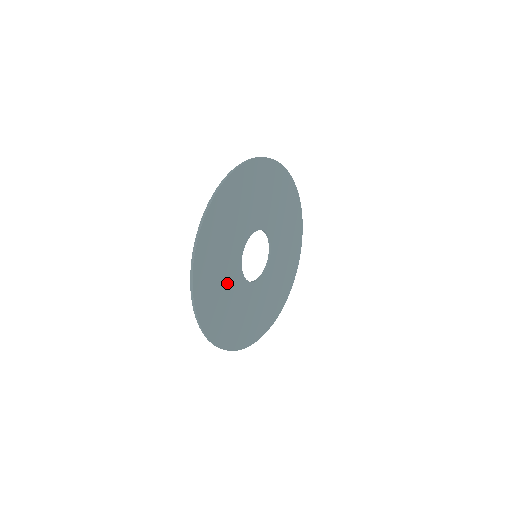
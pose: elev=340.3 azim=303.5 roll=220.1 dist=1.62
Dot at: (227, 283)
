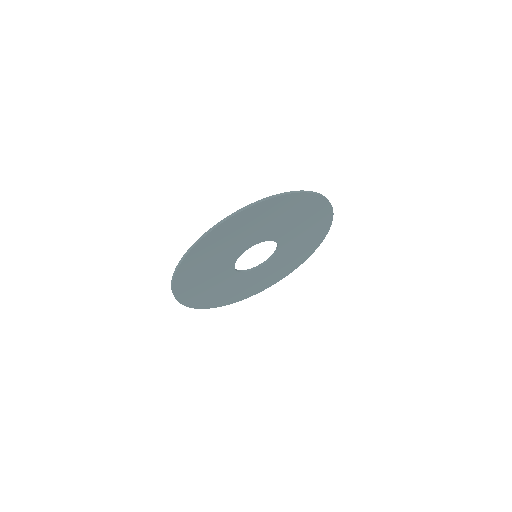
Dot at: (230, 285)
